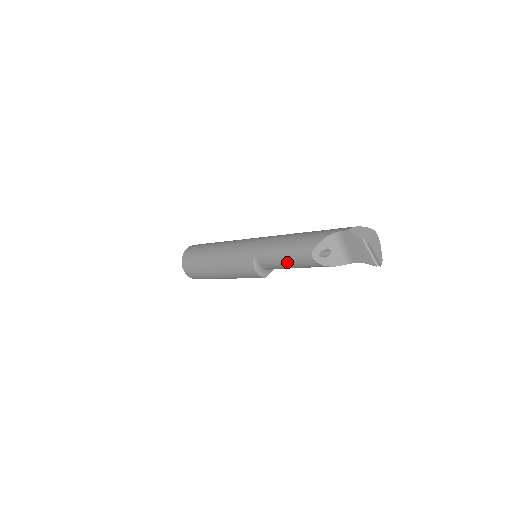
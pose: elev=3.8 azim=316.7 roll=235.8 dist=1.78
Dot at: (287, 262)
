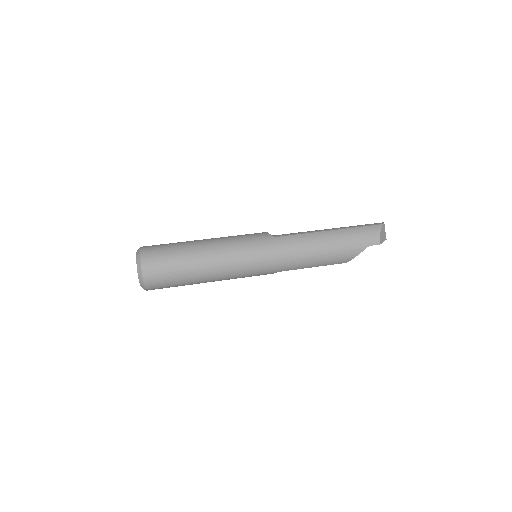
Dot at: occluded
